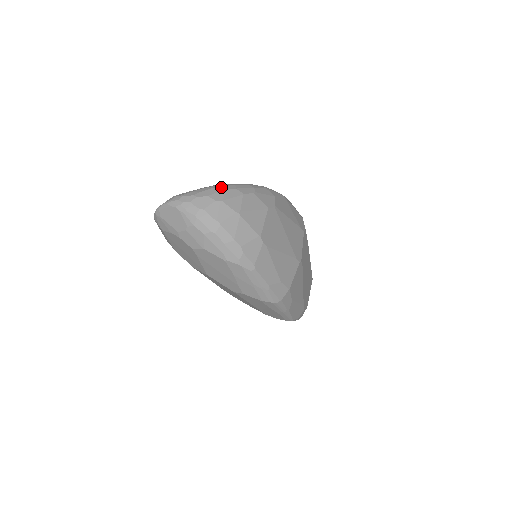
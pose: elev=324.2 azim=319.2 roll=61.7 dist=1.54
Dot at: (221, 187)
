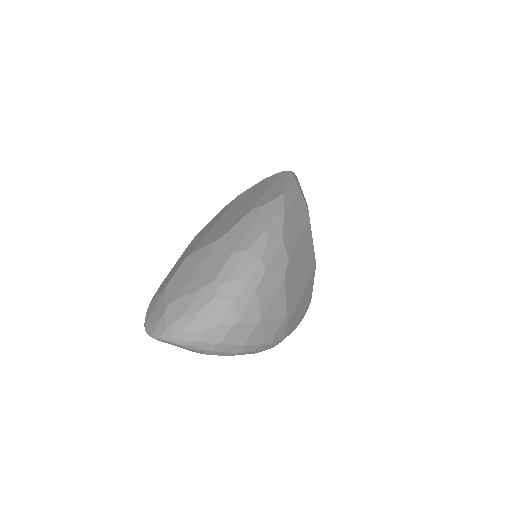
Dot at: (227, 297)
